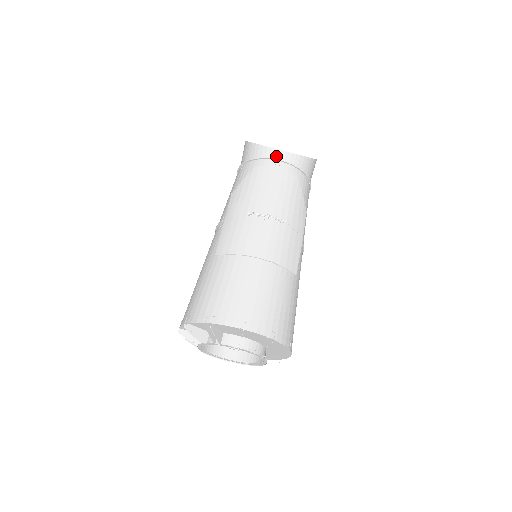
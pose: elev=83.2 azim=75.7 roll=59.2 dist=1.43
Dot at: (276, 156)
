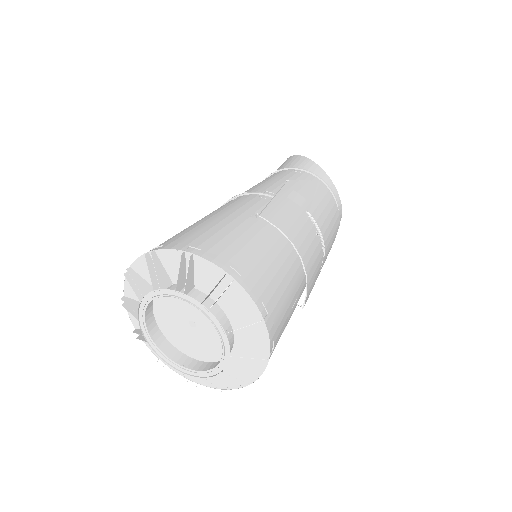
Dot at: (333, 192)
